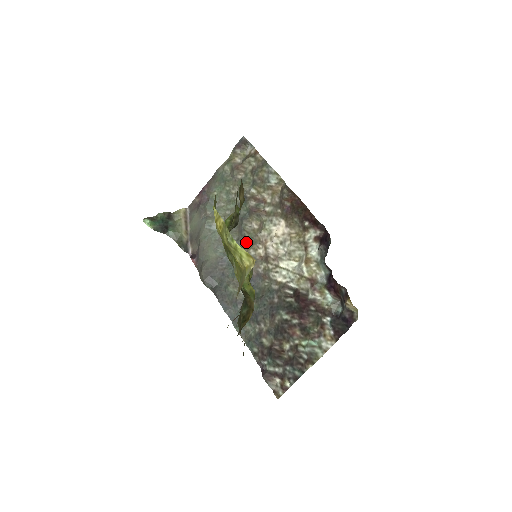
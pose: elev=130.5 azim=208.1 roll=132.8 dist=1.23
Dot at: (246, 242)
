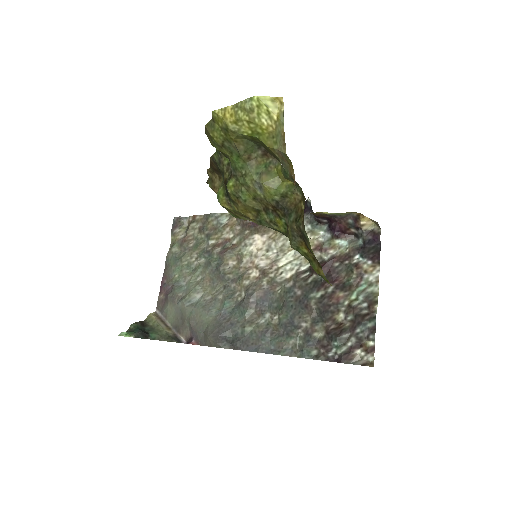
Dot at: (234, 282)
